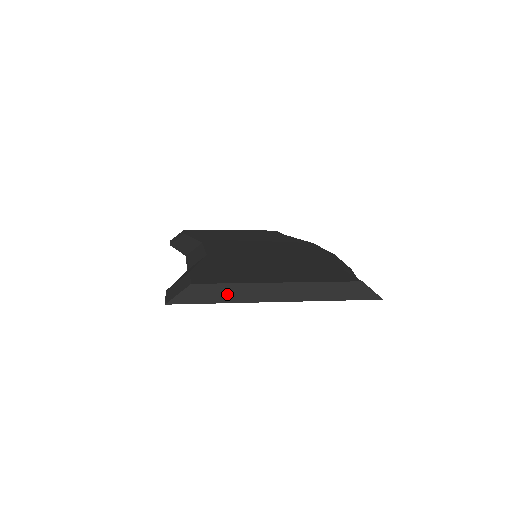
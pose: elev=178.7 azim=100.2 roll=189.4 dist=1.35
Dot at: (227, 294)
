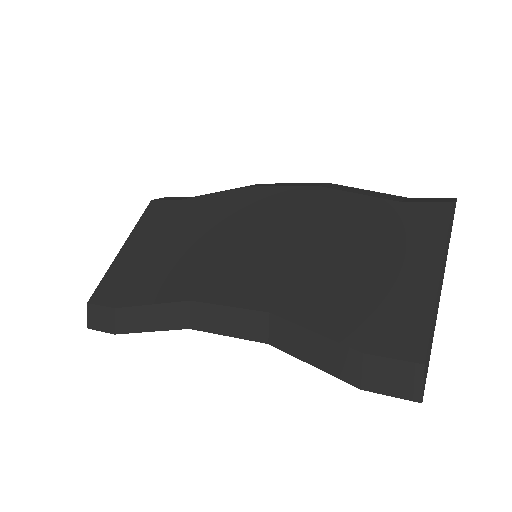
Dot at: (432, 332)
